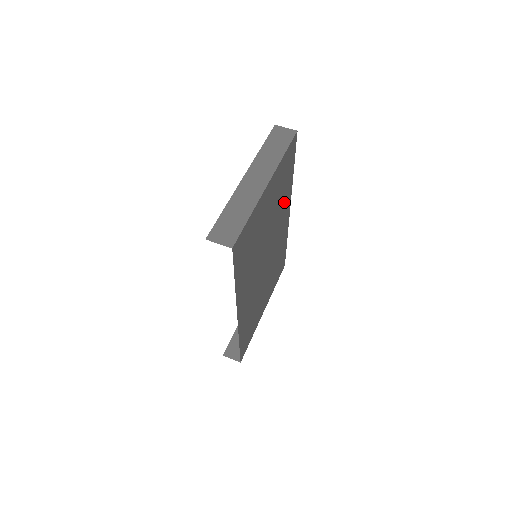
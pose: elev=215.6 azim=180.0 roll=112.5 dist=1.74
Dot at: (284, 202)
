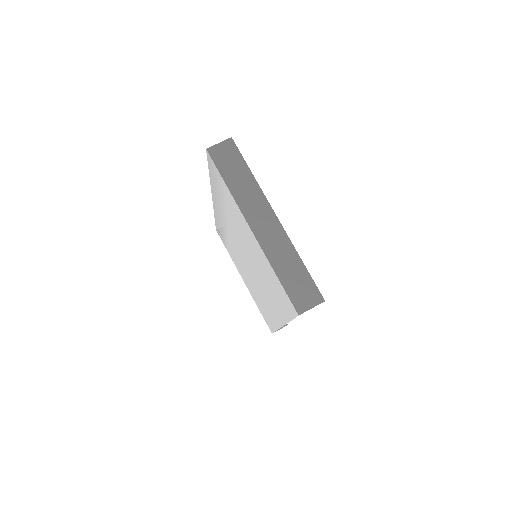
Dot at: occluded
